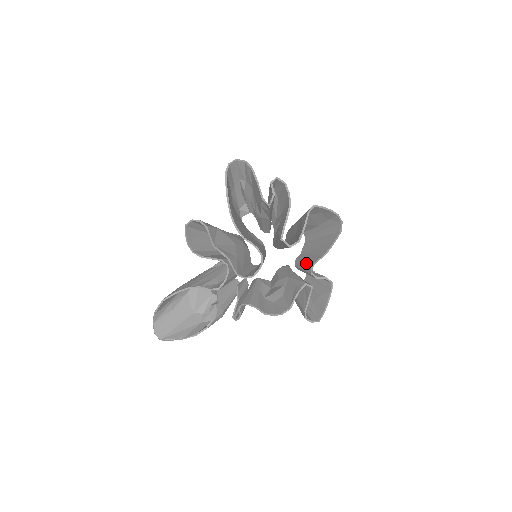
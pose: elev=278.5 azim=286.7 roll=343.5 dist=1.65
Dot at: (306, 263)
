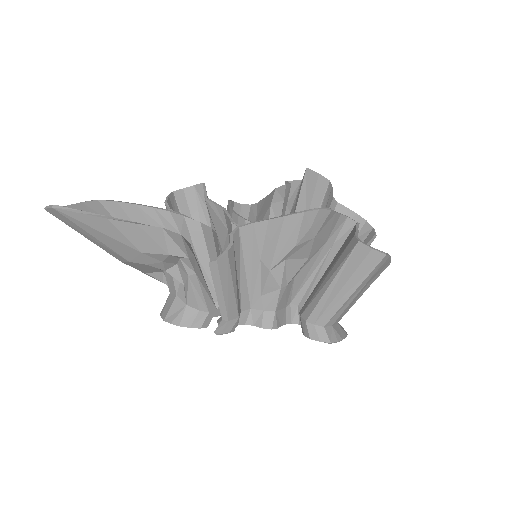
Dot at: occluded
